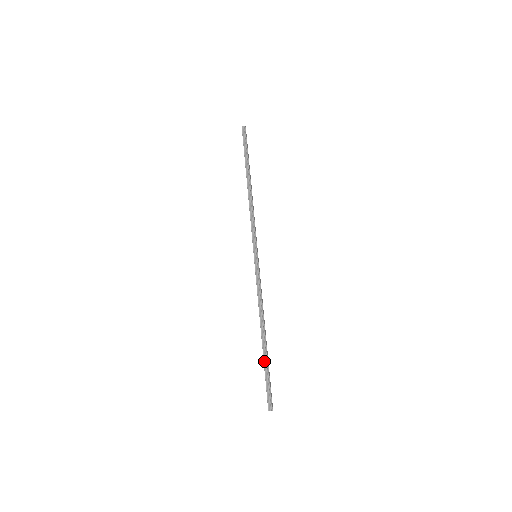
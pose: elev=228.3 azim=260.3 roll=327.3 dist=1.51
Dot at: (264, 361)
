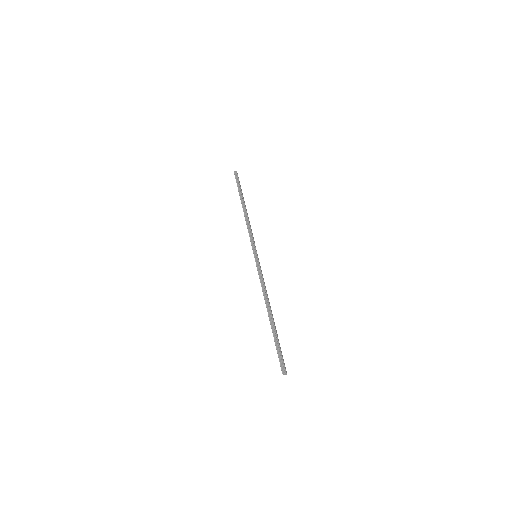
Dot at: (273, 333)
